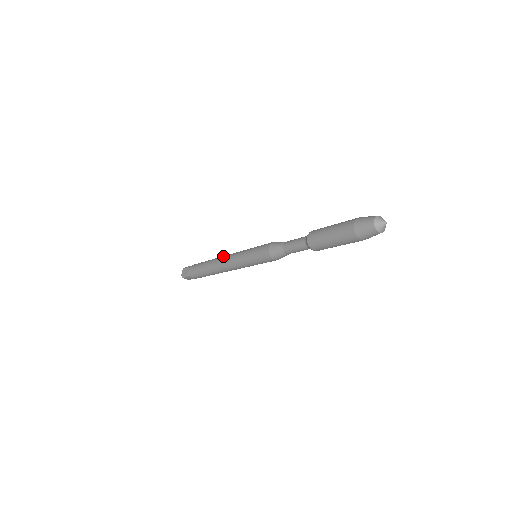
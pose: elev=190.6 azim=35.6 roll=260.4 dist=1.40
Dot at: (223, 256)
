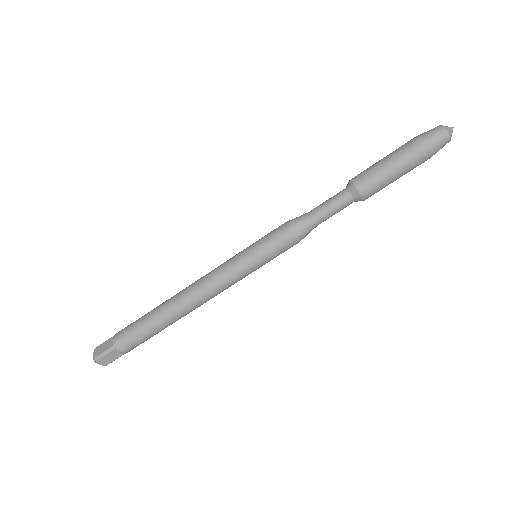
Dot at: occluded
